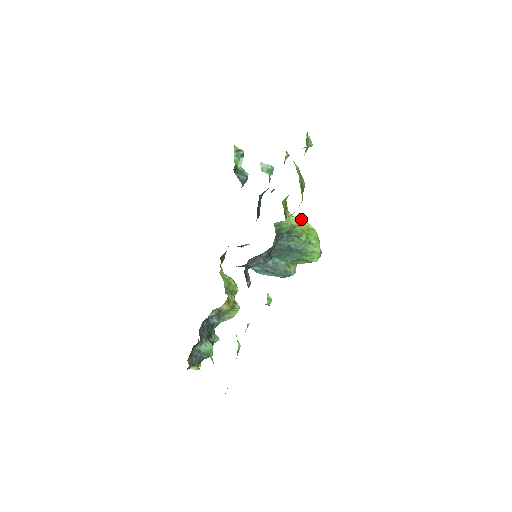
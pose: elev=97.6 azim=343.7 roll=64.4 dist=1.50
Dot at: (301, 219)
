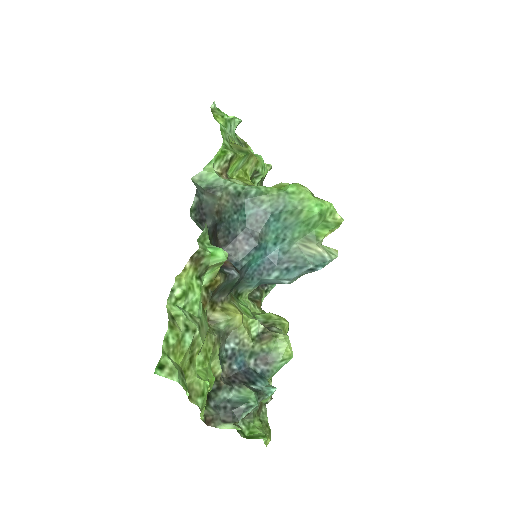
Dot at: occluded
